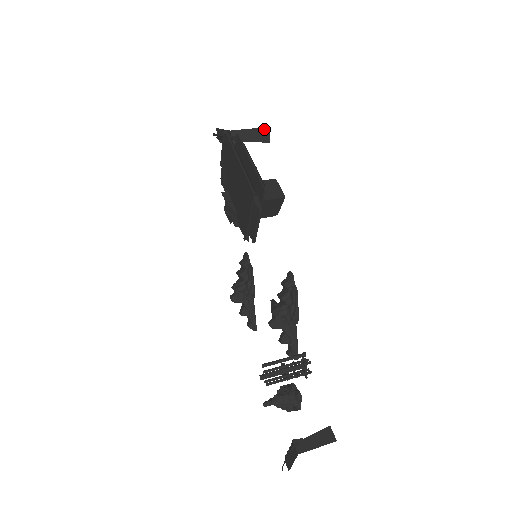
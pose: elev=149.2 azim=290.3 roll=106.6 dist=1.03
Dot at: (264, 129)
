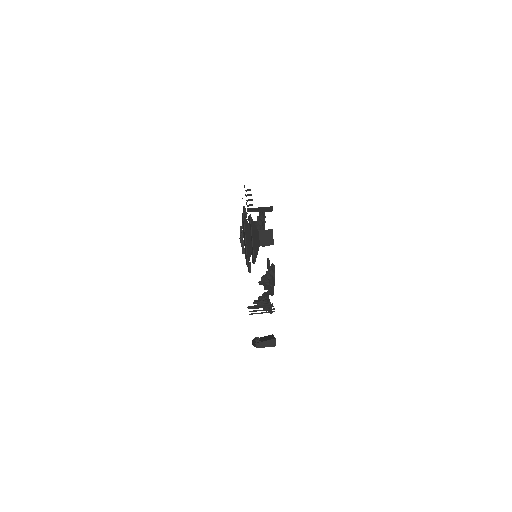
Dot at: (269, 207)
